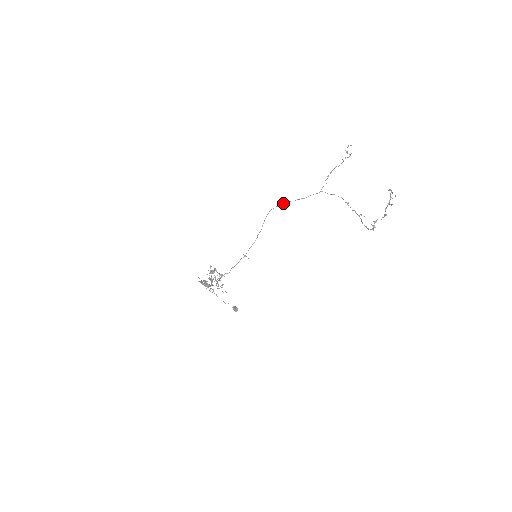
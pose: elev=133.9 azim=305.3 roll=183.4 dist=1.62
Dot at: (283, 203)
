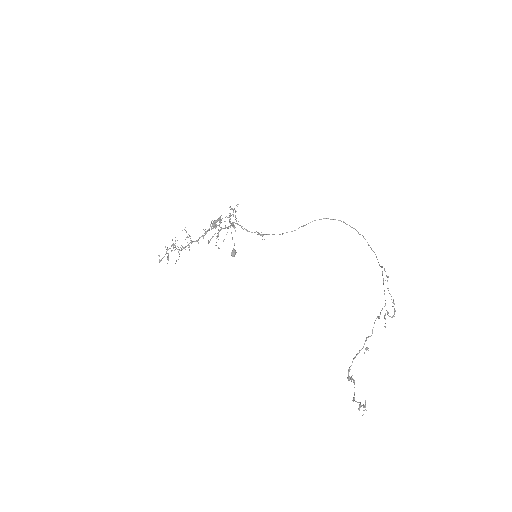
Dot at: (347, 224)
